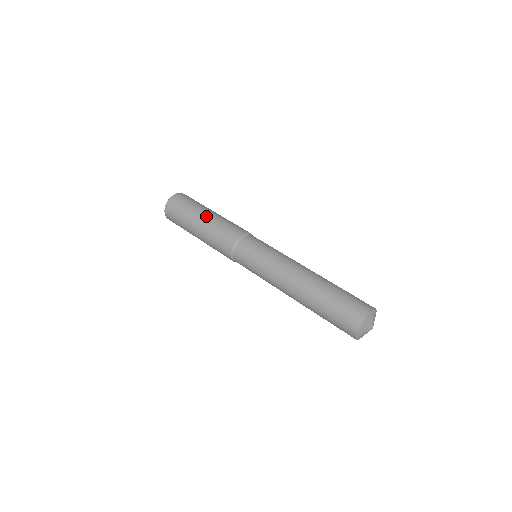
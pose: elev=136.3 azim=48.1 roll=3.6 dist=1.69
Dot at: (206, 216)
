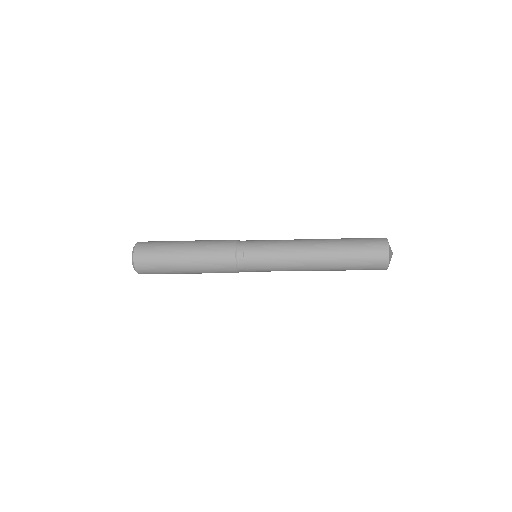
Dot at: occluded
